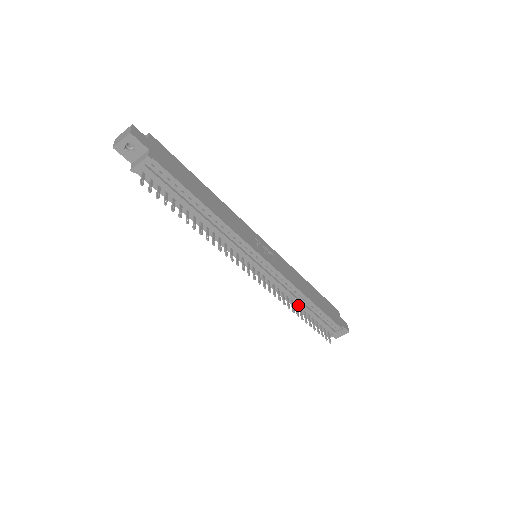
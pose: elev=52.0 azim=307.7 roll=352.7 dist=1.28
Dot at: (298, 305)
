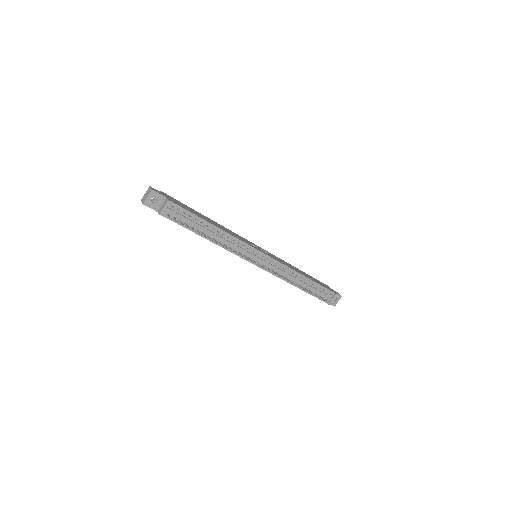
Dot at: (298, 284)
